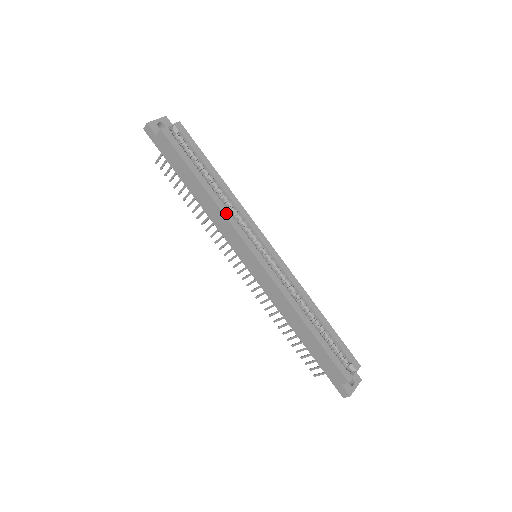
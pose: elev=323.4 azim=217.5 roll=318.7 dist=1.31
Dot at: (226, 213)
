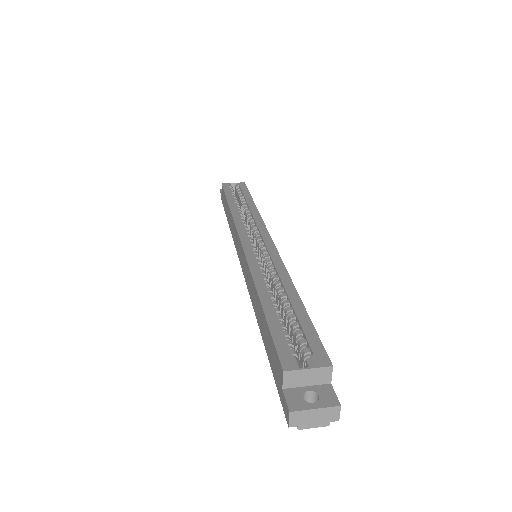
Dot at: (236, 218)
